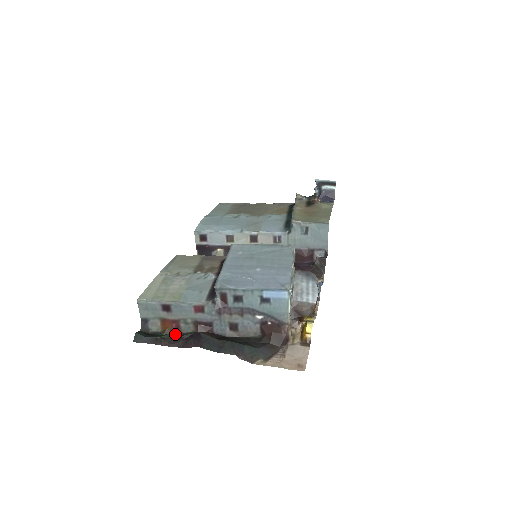
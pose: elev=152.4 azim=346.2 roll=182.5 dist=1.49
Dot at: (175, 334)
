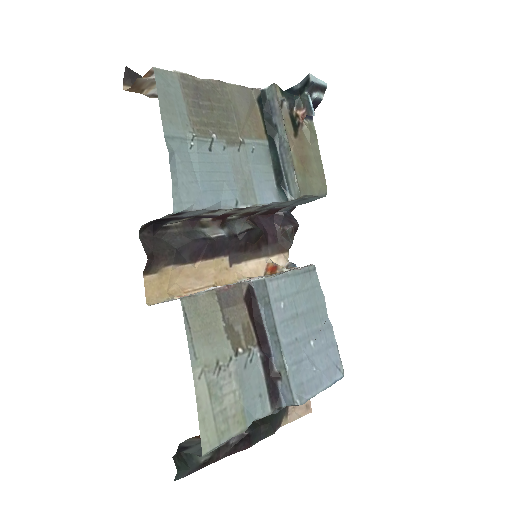
Dot at: occluded
